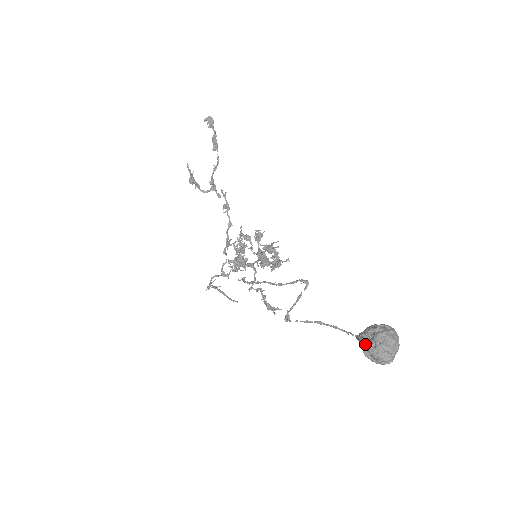
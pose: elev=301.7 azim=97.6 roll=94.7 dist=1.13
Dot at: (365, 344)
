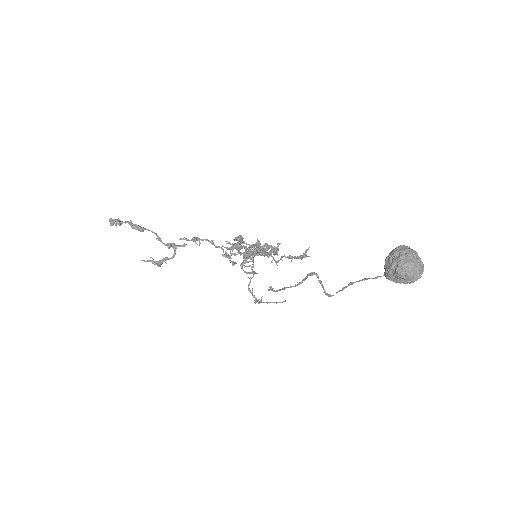
Dot at: (396, 282)
